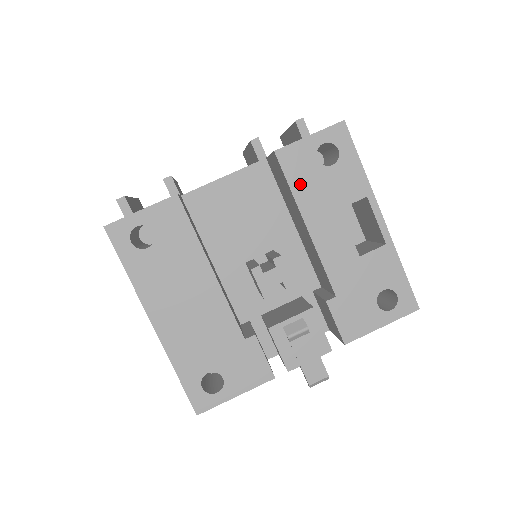
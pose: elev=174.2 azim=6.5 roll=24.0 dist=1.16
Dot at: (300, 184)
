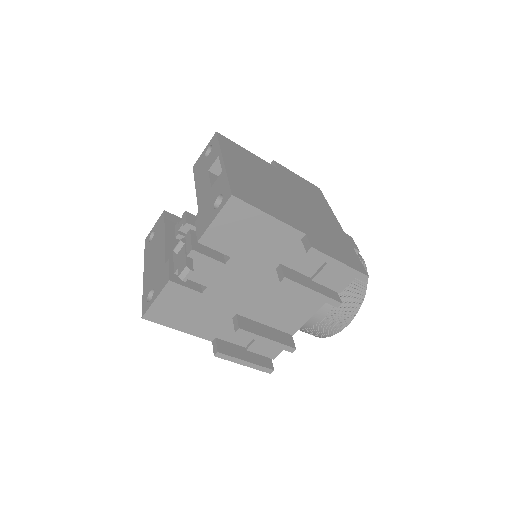
Dot at: (198, 173)
